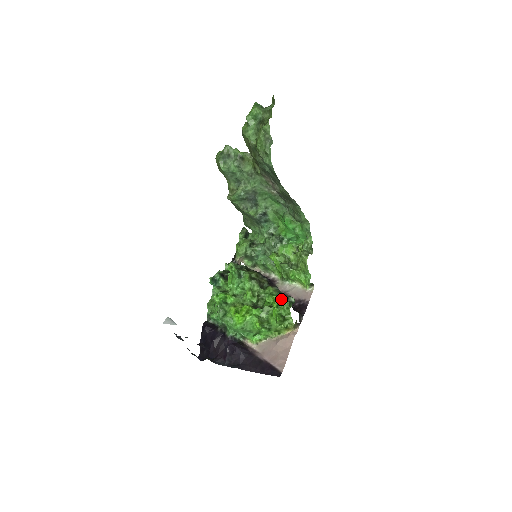
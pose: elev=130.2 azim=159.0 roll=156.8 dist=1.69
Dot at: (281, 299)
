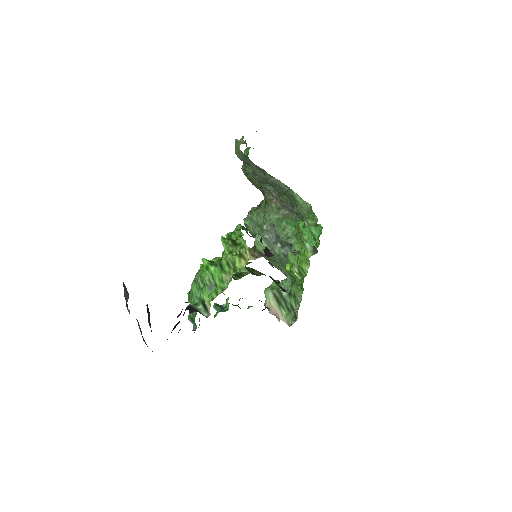
Dot at: occluded
